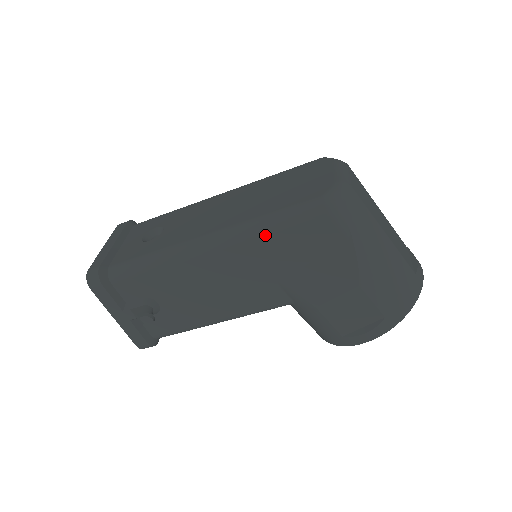
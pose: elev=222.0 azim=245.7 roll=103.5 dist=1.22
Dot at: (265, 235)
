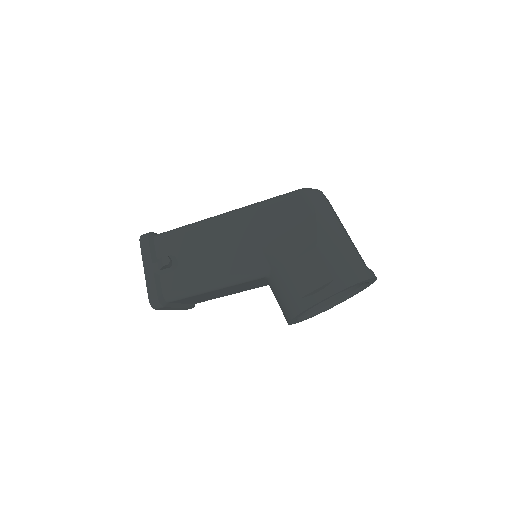
Dot at: (260, 208)
